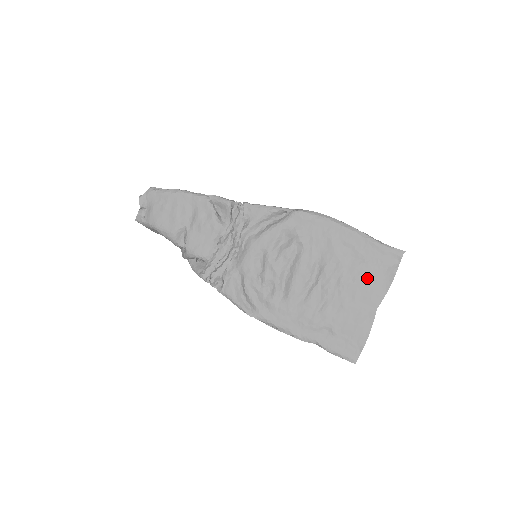
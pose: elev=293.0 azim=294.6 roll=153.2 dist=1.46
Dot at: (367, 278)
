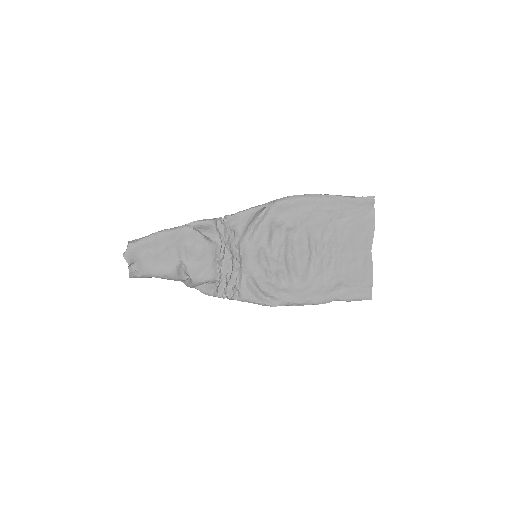
Dot at: (355, 231)
